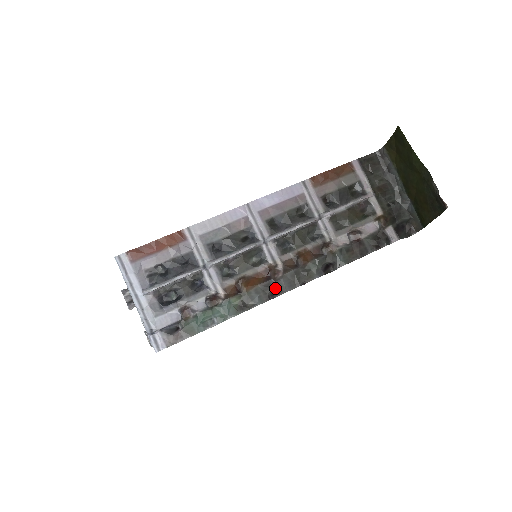
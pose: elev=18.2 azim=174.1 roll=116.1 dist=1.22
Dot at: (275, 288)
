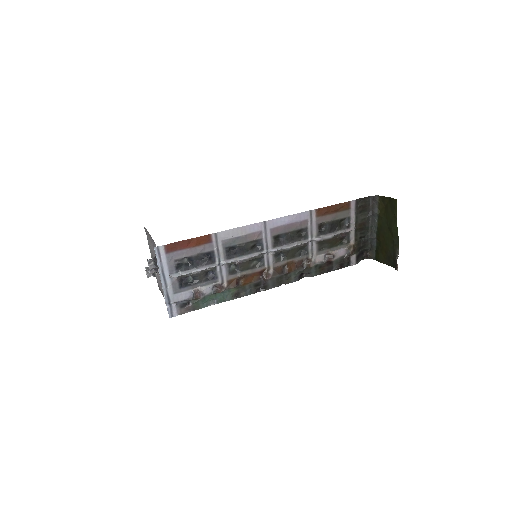
Dot at: (263, 286)
